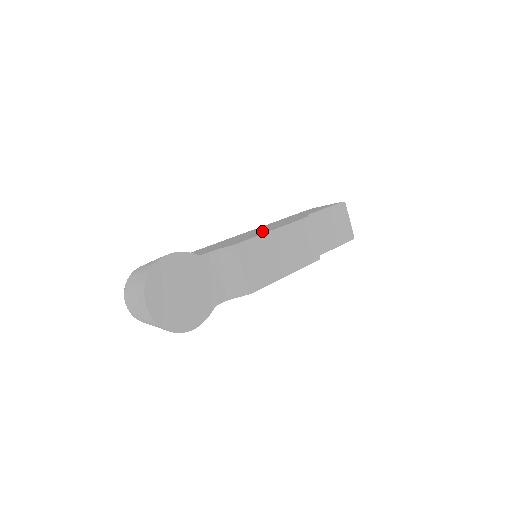
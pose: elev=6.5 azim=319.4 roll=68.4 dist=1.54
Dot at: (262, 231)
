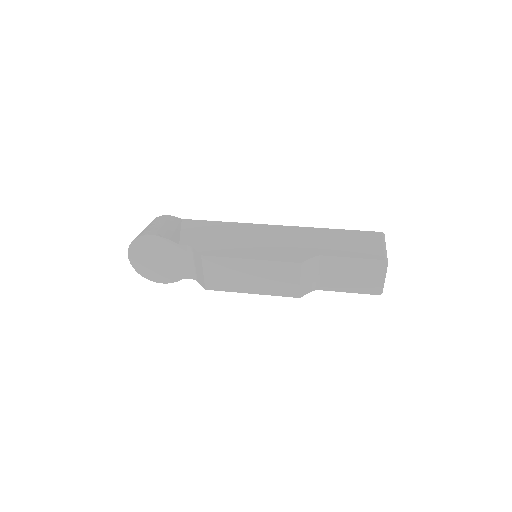
Dot at: (253, 248)
